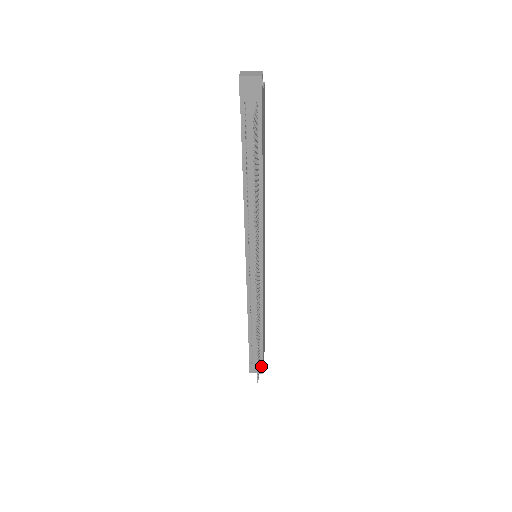
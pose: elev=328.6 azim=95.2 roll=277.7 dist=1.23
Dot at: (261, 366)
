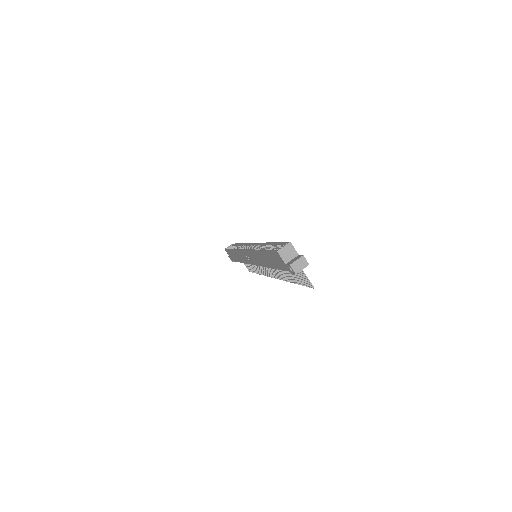
Dot at: occluded
